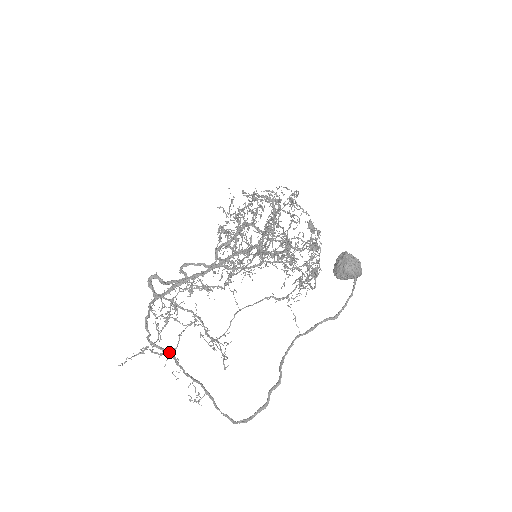
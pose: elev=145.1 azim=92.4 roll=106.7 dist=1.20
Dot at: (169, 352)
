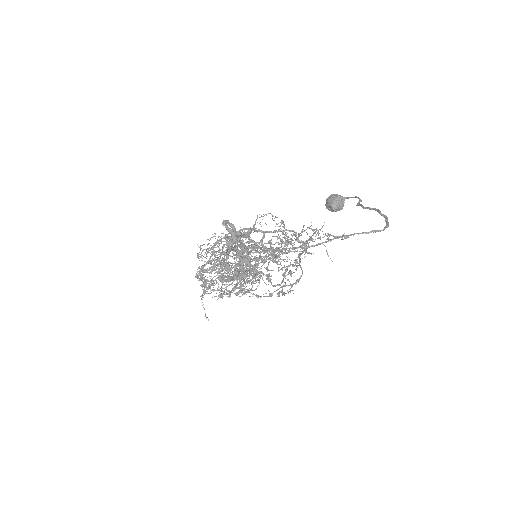
Dot at: (285, 248)
